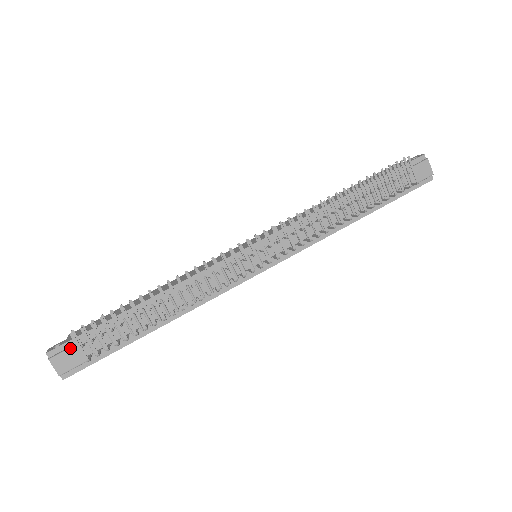
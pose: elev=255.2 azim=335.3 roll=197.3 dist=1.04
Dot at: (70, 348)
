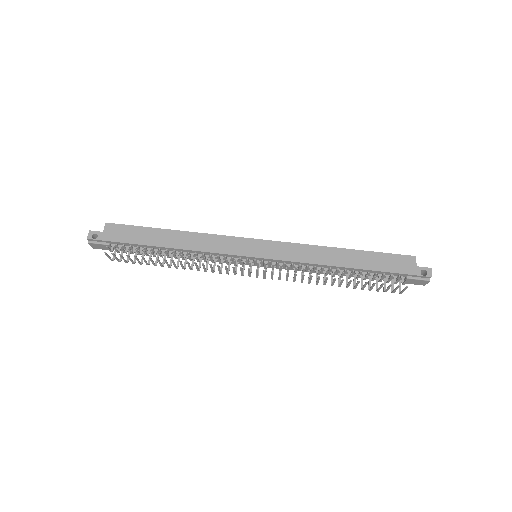
Dot at: (103, 244)
